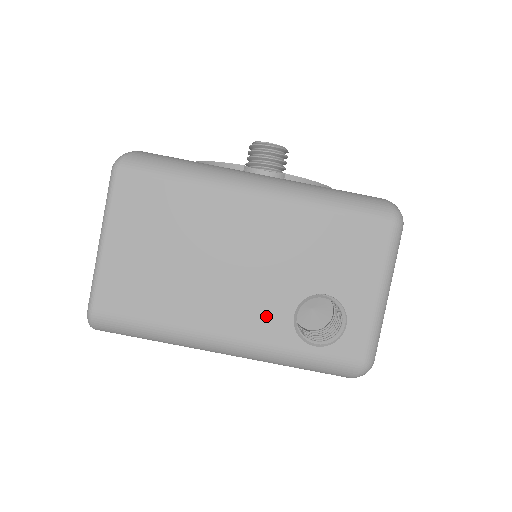
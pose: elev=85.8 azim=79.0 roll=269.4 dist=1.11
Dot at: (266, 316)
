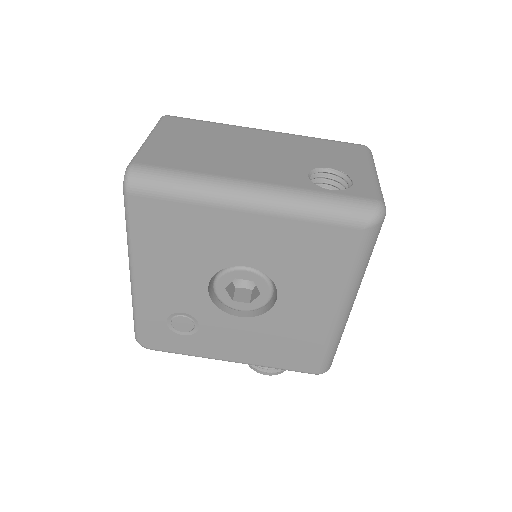
Dot at: (285, 174)
